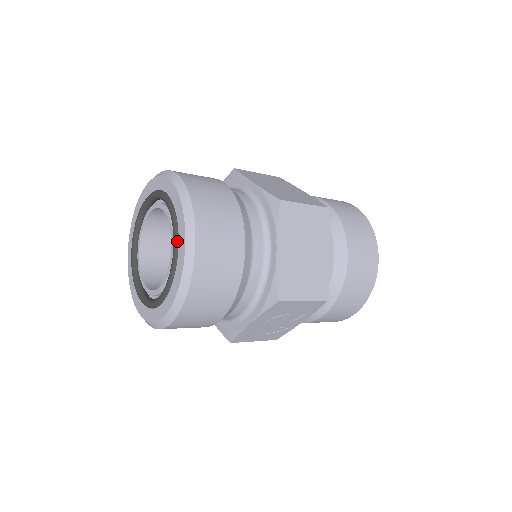
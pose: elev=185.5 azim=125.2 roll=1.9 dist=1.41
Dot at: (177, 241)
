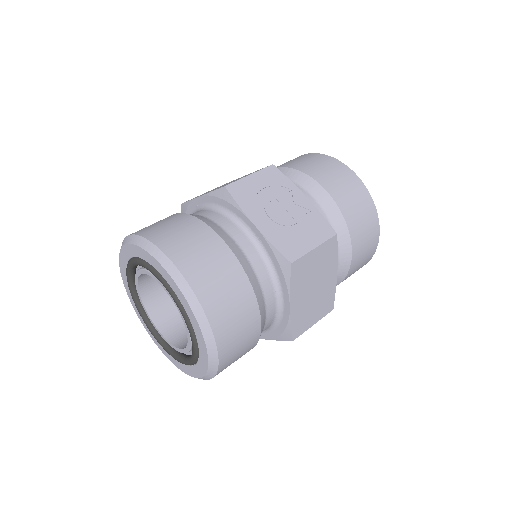
Dot at: (187, 365)
